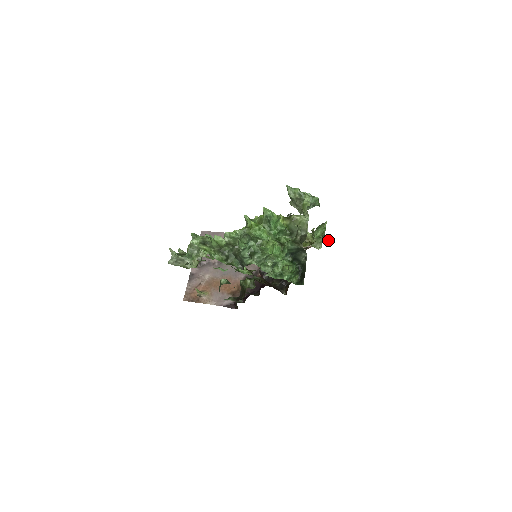
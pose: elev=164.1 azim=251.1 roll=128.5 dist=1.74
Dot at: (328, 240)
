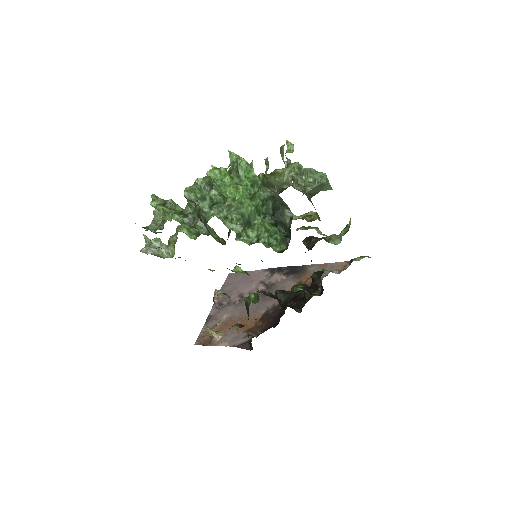
Dot at: (366, 256)
